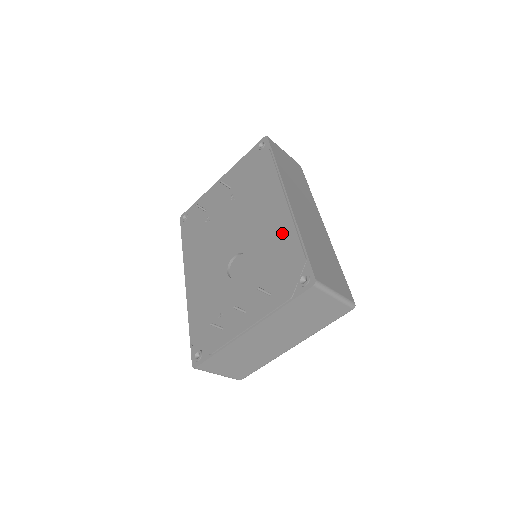
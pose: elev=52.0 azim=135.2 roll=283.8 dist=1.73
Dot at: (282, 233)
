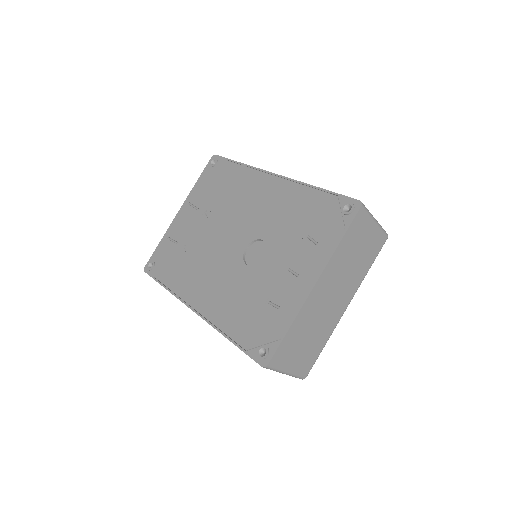
Dot at: (292, 197)
